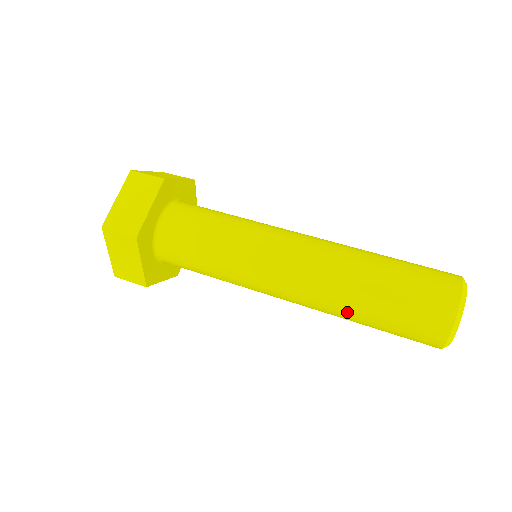
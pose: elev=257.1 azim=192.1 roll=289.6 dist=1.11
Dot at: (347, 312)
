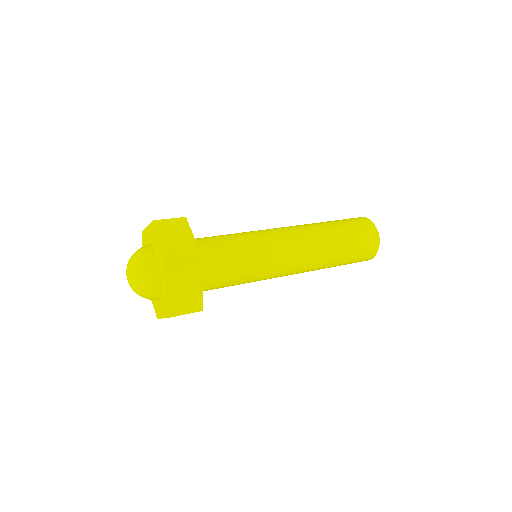
Dot at: (332, 257)
